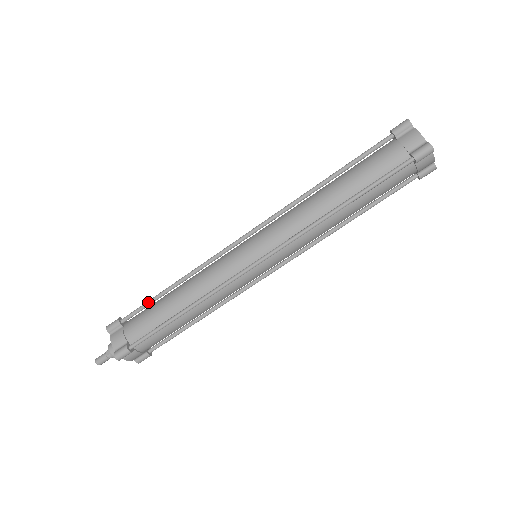
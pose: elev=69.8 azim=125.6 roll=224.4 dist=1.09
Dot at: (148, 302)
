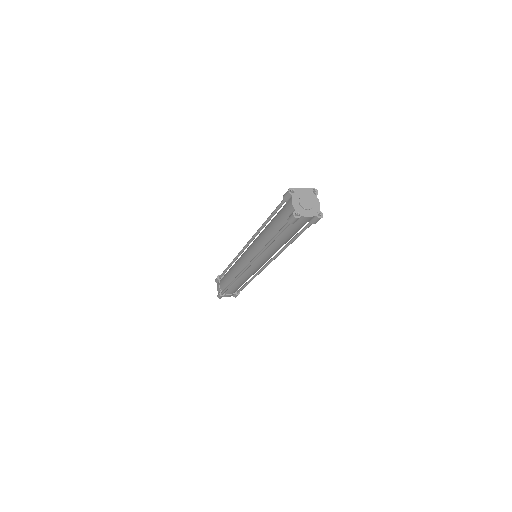
Dot at: occluded
